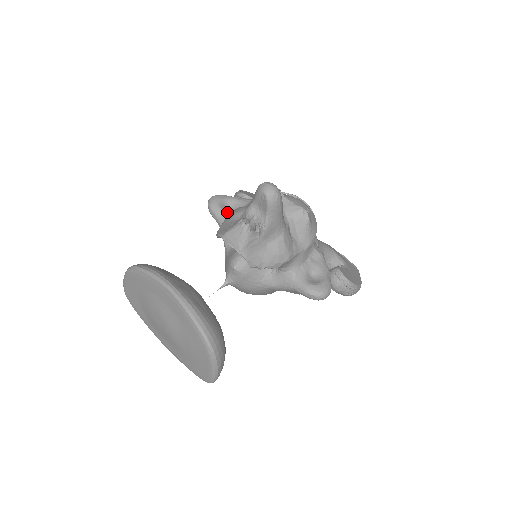
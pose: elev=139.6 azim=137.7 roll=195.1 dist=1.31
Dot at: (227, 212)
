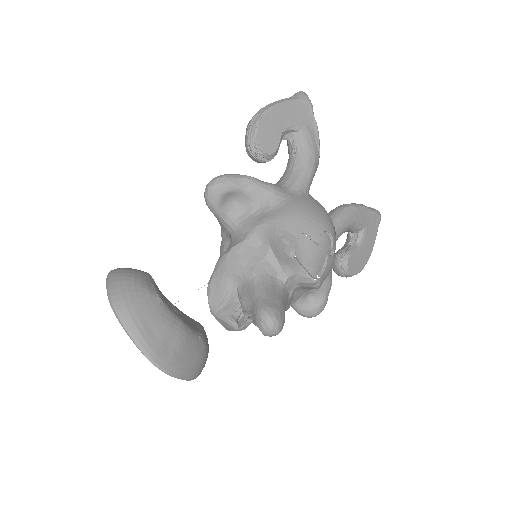
Dot at: (228, 214)
